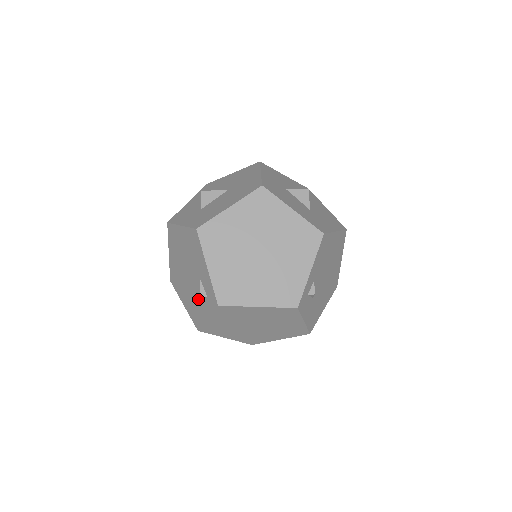
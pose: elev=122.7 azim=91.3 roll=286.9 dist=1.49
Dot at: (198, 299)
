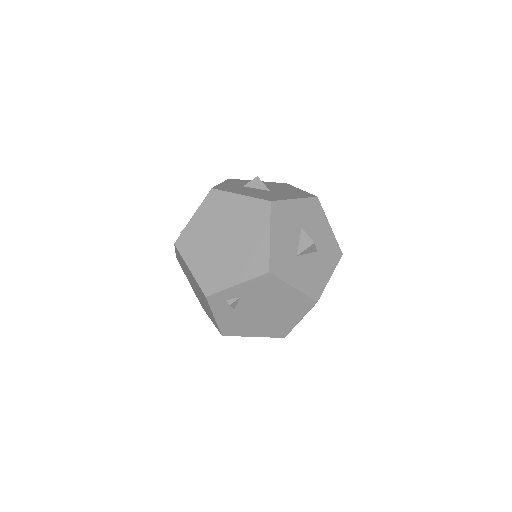
Dot at: occluded
